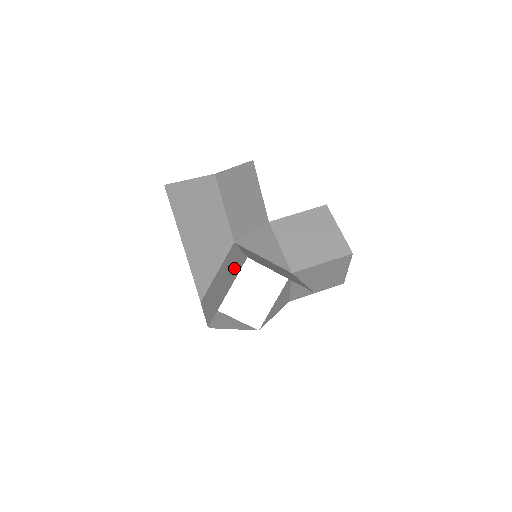
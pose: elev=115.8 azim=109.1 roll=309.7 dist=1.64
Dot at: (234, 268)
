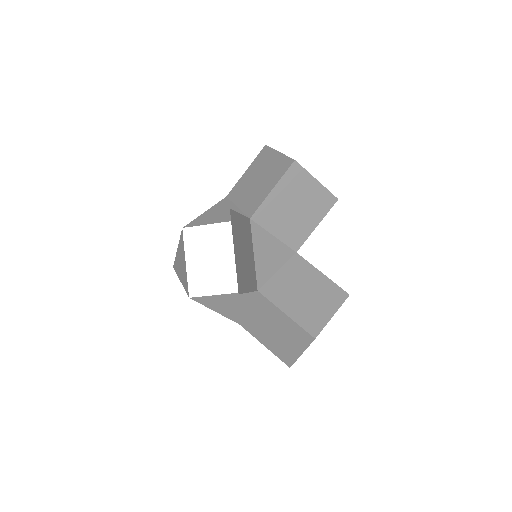
Dot at: occluded
